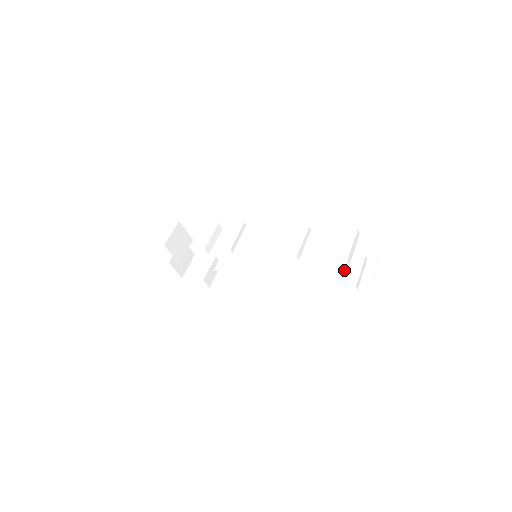
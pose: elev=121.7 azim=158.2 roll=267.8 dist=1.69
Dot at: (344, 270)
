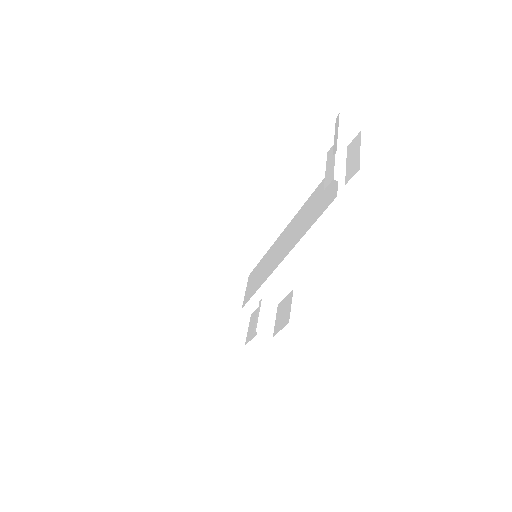
Dot at: occluded
